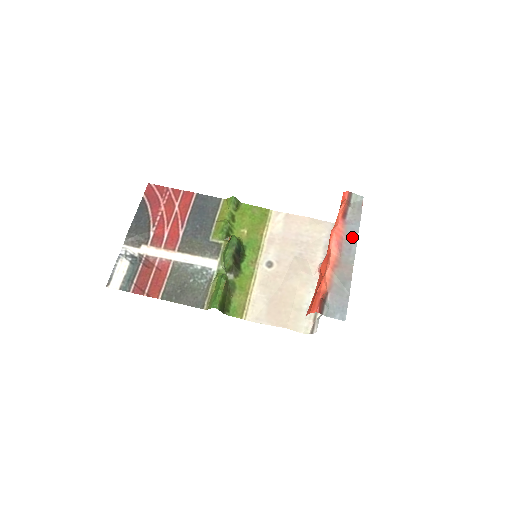
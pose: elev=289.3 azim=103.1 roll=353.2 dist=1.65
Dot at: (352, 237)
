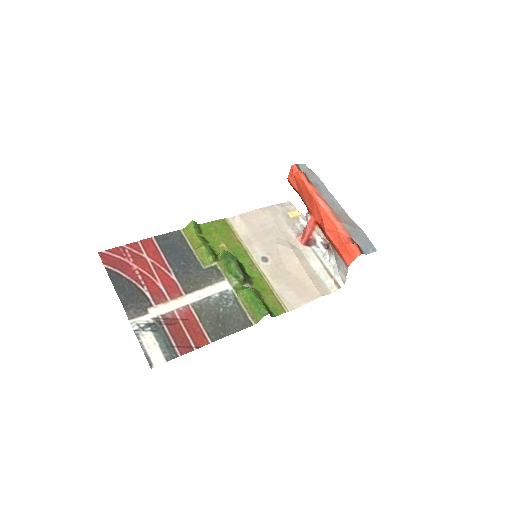
Dot at: (327, 194)
